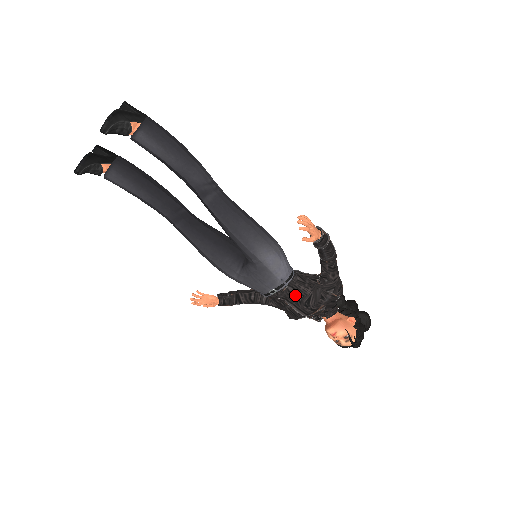
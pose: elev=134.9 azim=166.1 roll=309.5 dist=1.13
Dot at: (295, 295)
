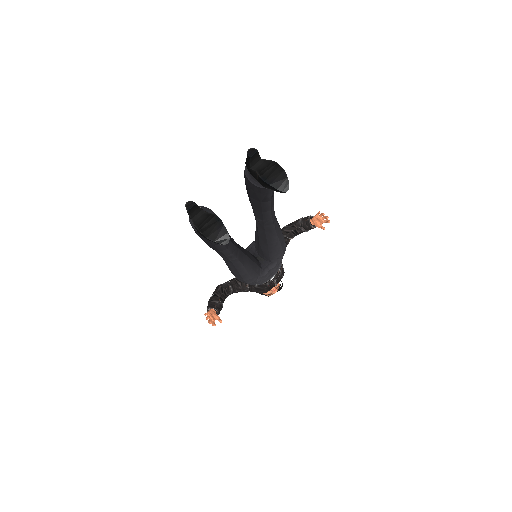
Dot at: (279, 273)
